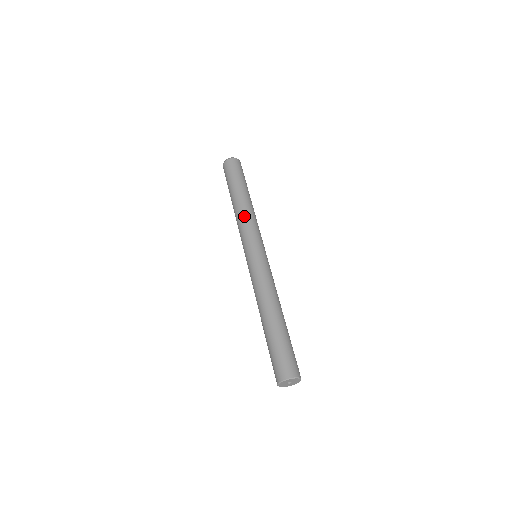
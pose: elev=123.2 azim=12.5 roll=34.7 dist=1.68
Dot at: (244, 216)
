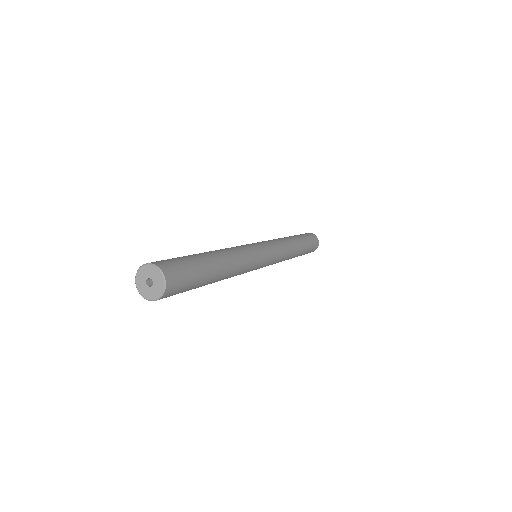
Dot at: (284, 241)
